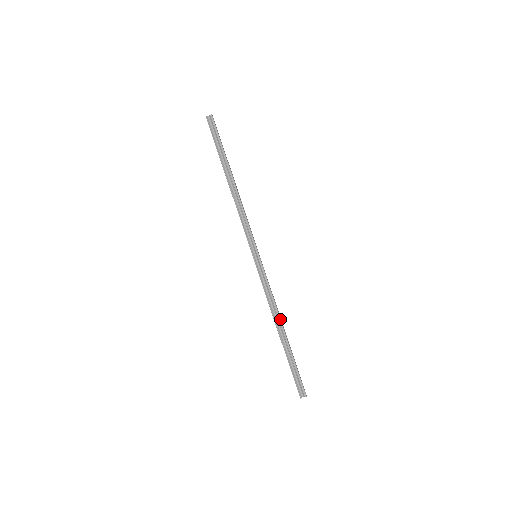
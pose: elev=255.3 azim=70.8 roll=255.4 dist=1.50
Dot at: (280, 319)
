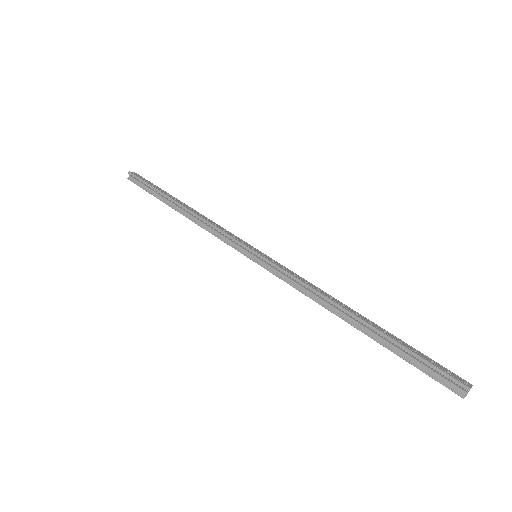
Dot at: (336, 304)
